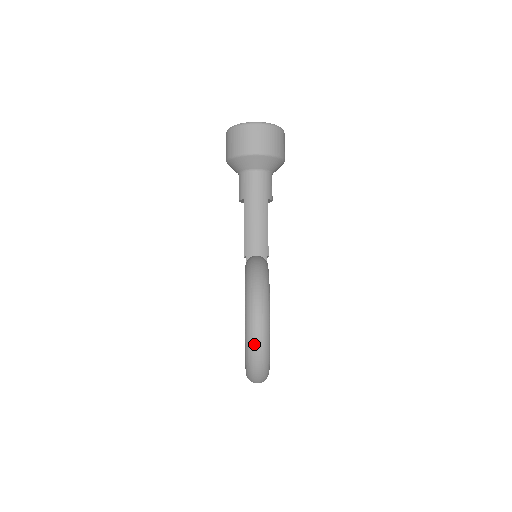
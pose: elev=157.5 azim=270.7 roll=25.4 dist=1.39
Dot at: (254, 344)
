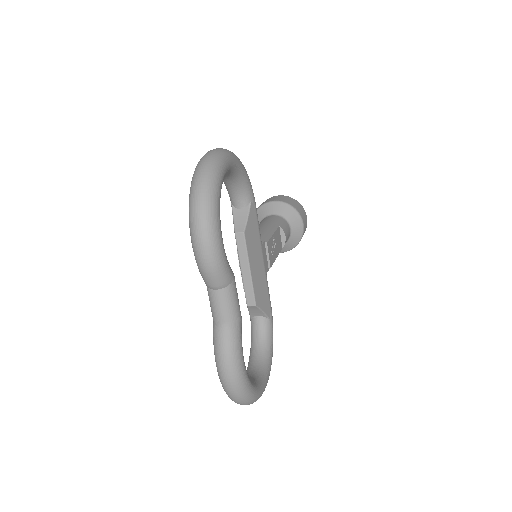
Dot at: (205, 155)
